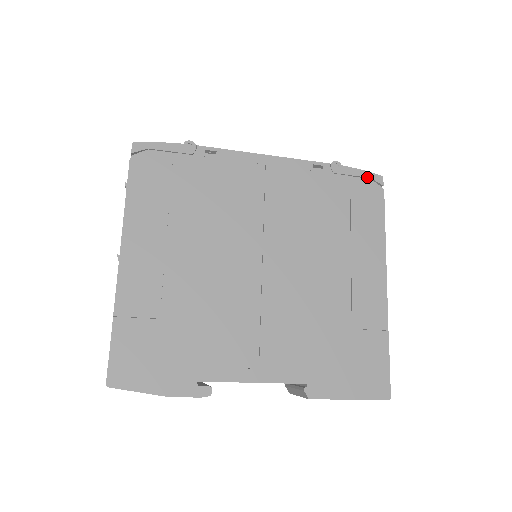
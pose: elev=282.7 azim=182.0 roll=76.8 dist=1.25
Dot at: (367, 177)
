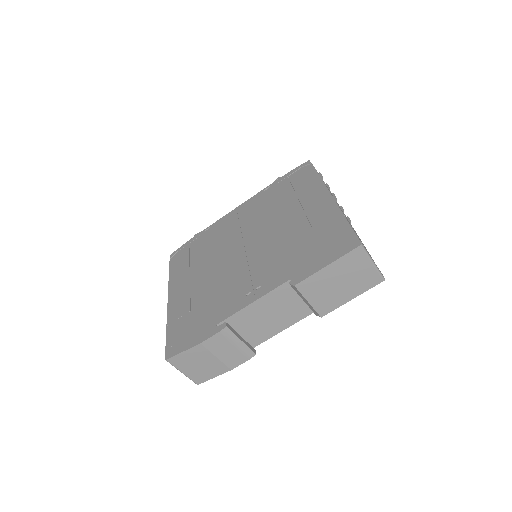
Dot at: (299, 168)
